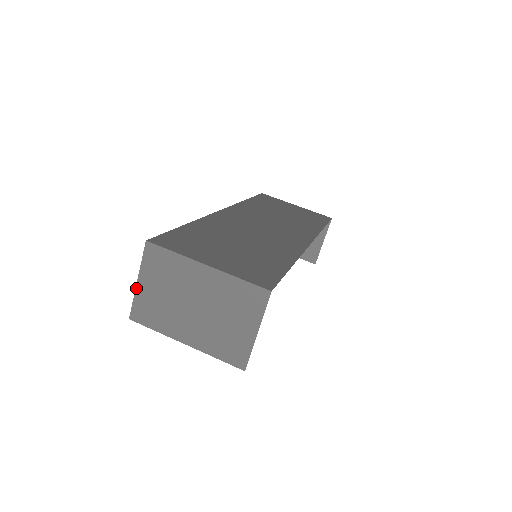
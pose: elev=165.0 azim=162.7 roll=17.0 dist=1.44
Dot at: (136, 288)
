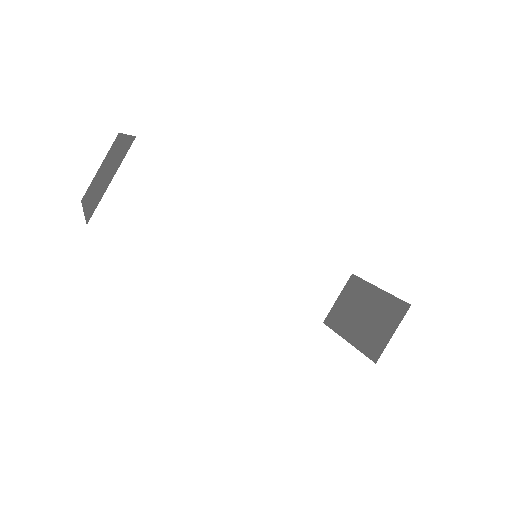
Dot at: occluded
